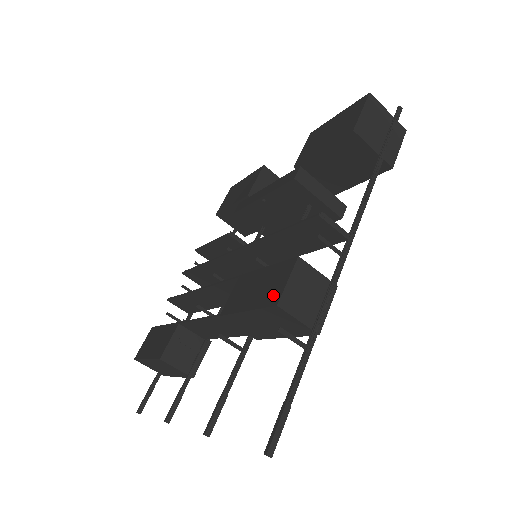
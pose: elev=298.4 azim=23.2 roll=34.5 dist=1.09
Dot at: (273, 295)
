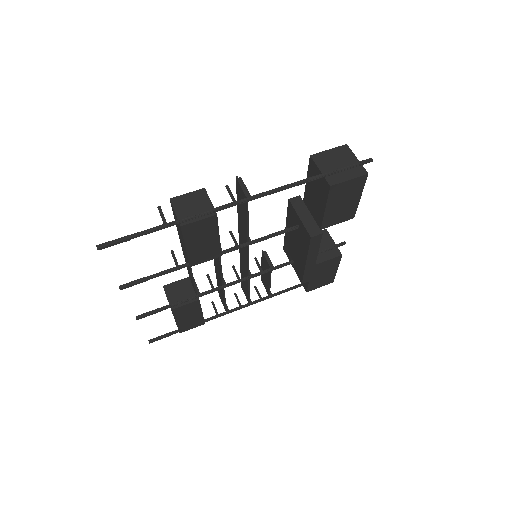
Dot at: occluded
